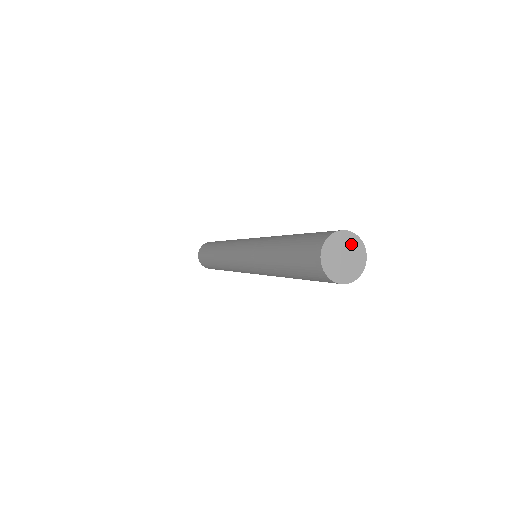
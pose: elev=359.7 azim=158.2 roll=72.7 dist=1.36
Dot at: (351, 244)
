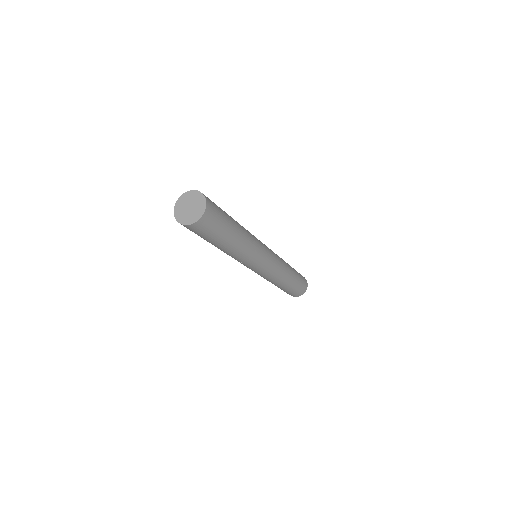
Dot at: (189, 198)
